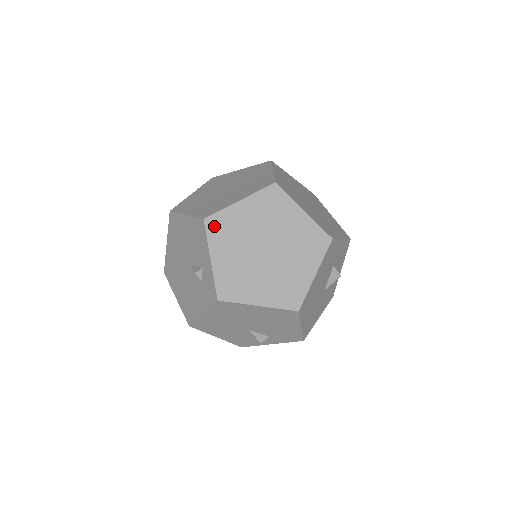
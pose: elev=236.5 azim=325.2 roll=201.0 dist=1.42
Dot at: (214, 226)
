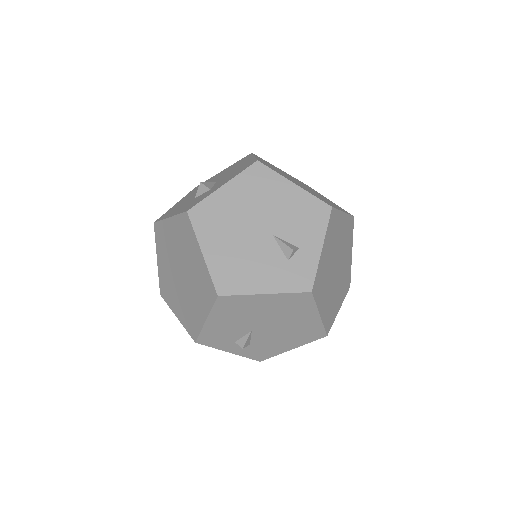
Dot at: (332, 220)
